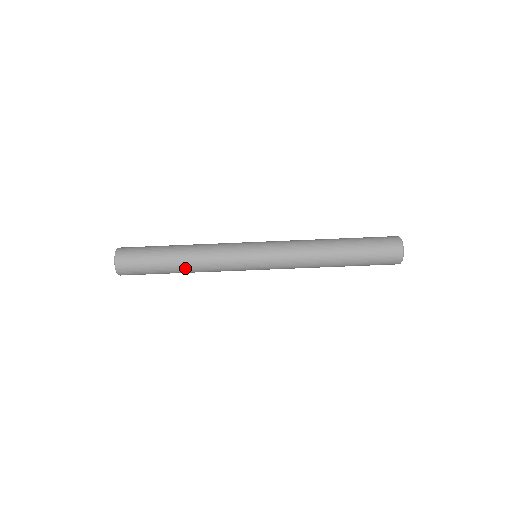
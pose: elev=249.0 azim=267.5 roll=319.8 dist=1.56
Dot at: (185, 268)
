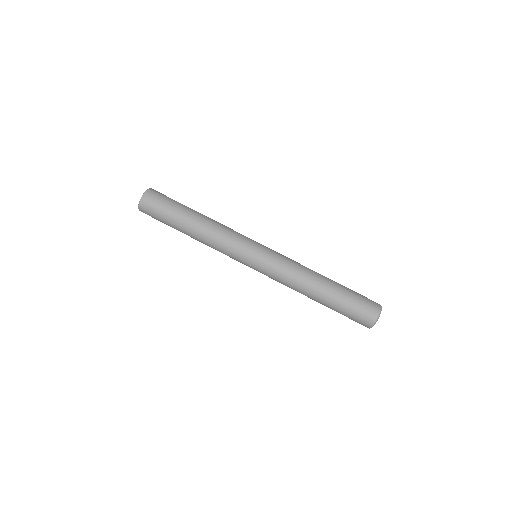
Dot at: (193, 235)
